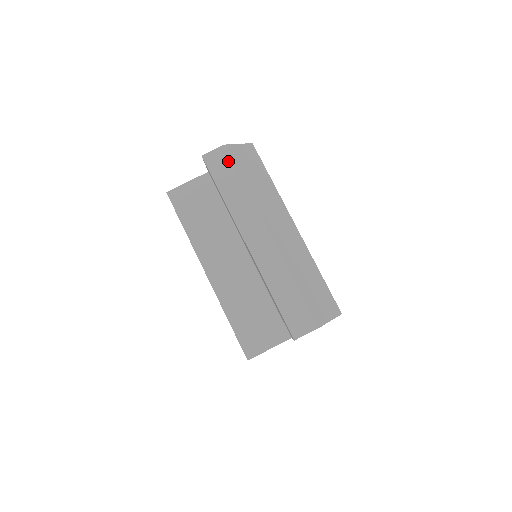
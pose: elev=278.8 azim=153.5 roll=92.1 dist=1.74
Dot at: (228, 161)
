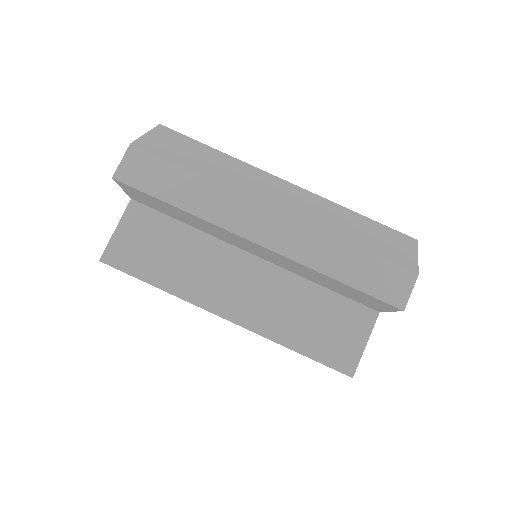
Dot at: (151, 160)
